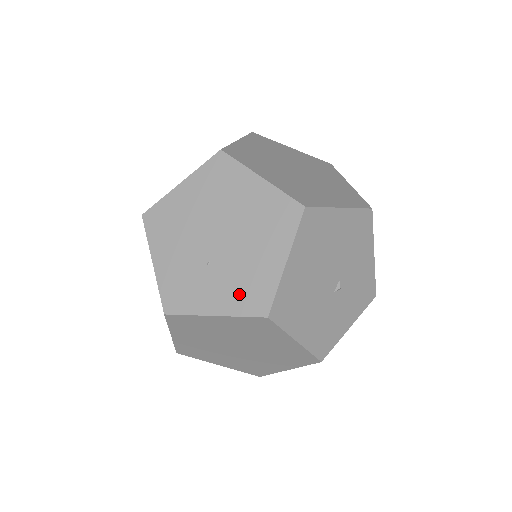
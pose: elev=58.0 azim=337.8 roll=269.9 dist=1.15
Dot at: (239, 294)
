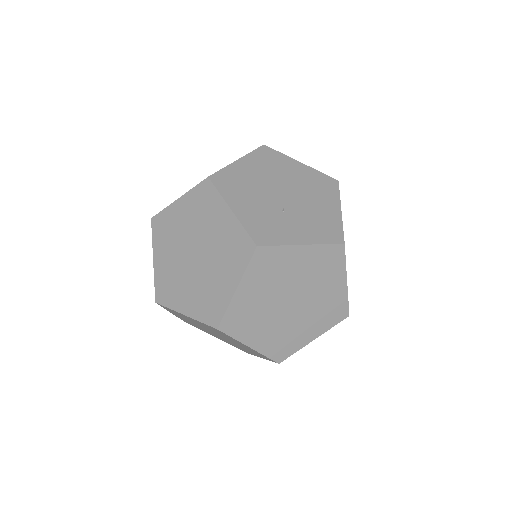
Dot at: (316, 229)
